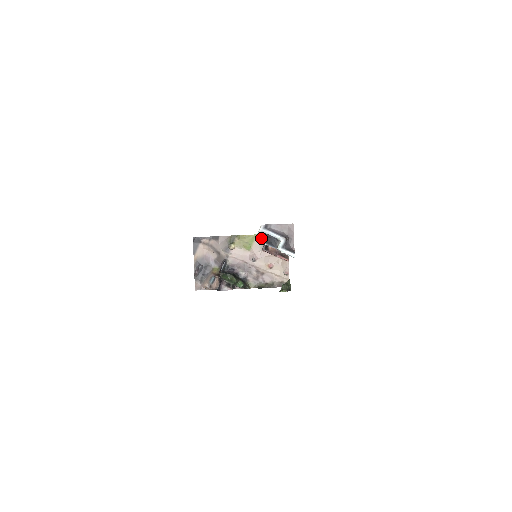
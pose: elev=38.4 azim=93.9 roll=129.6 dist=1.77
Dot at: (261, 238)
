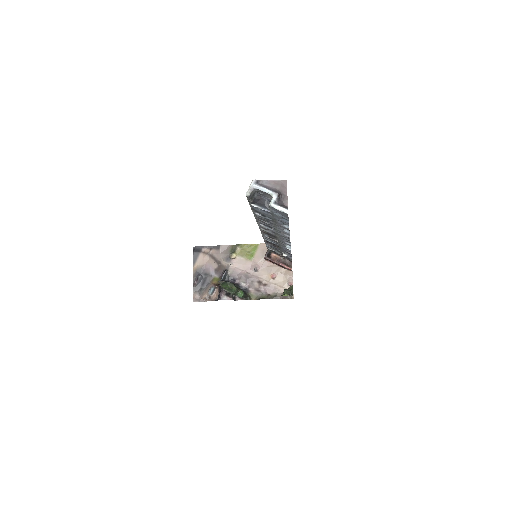
Dot at: (253, 200)
